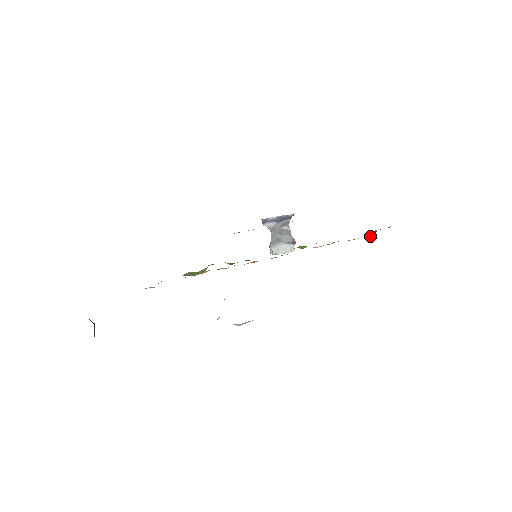
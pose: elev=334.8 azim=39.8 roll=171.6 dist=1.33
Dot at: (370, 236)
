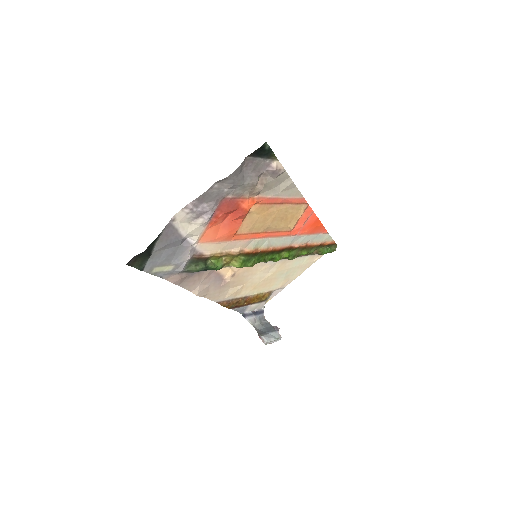
Dot at: (326, 244)
